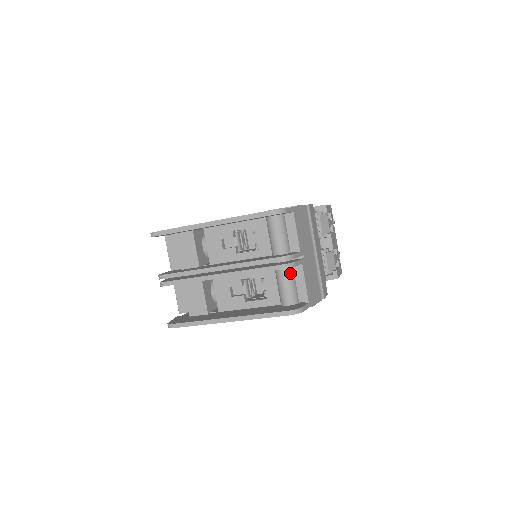
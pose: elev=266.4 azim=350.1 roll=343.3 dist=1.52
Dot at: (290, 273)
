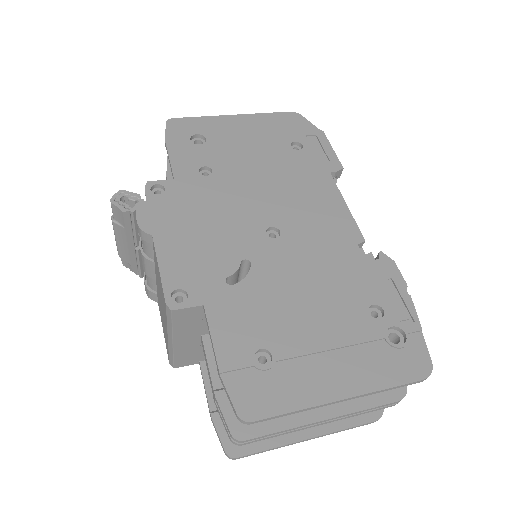
Dot at: occluded
